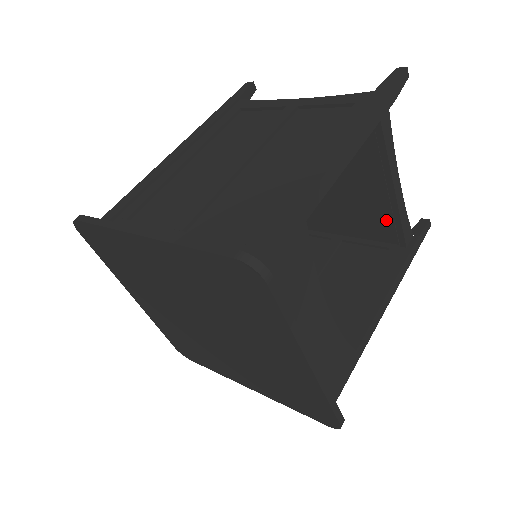
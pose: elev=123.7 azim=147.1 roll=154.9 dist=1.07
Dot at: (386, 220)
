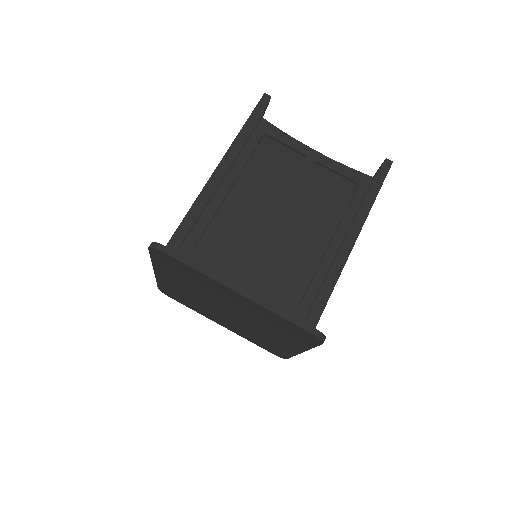
Dot at: occluded
